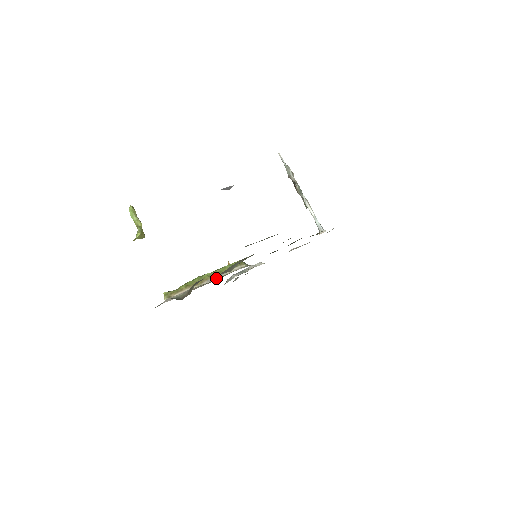
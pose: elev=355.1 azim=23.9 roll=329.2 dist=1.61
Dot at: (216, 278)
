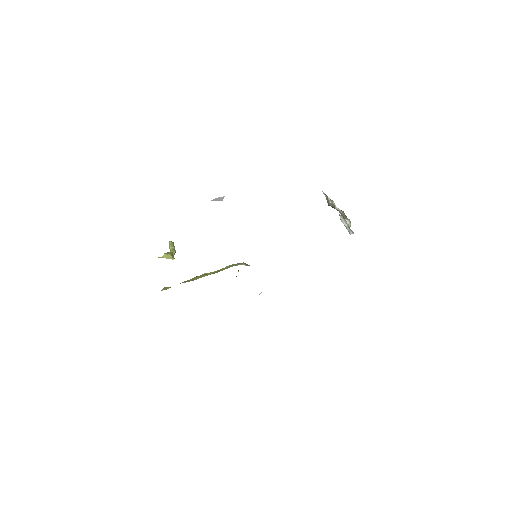
Dot at: (210, 274)
